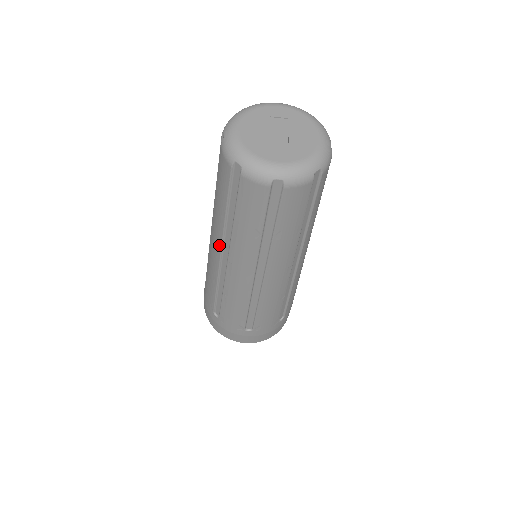
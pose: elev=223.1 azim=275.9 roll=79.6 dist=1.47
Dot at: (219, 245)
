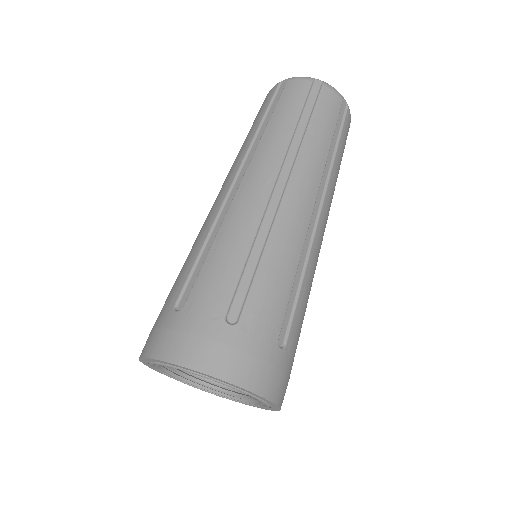
Dot at: (236, 168)
